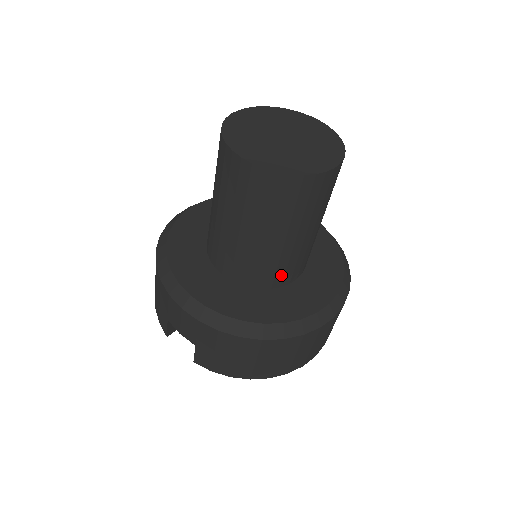
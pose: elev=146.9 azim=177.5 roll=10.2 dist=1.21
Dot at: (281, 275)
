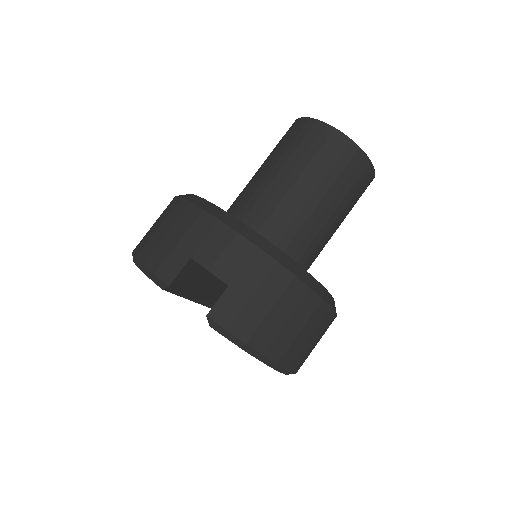
Dot at: (306, 256)
